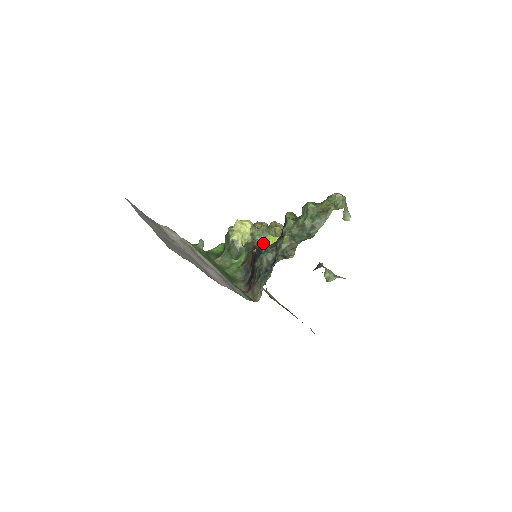
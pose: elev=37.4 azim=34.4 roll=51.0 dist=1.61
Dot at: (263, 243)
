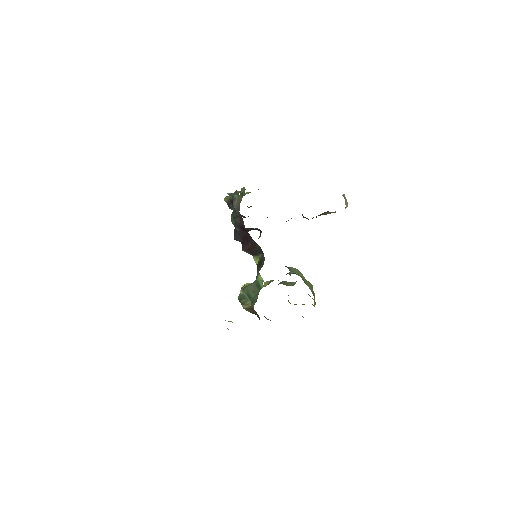
Dot at: occluded
